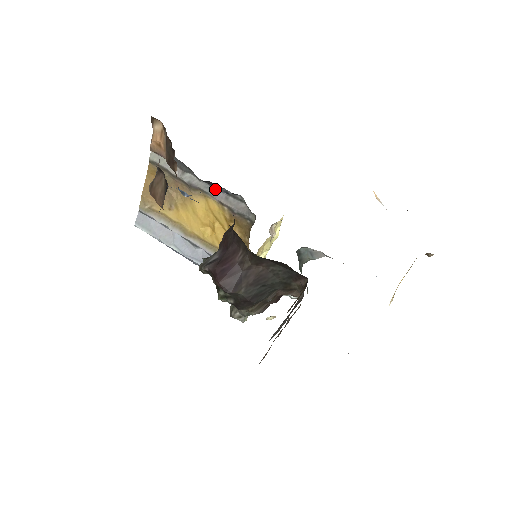
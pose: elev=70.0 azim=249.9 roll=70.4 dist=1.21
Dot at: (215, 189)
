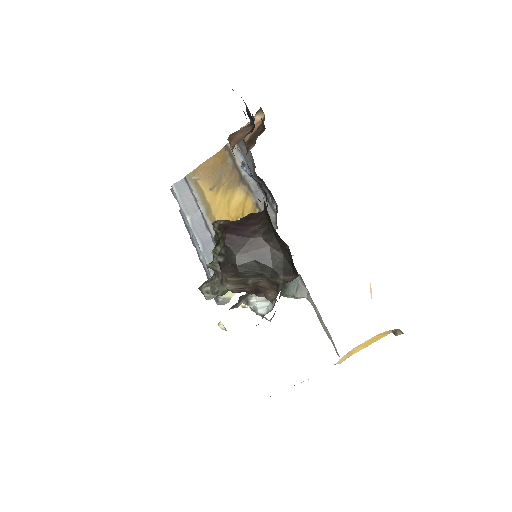
Dot at: (260, 192)
